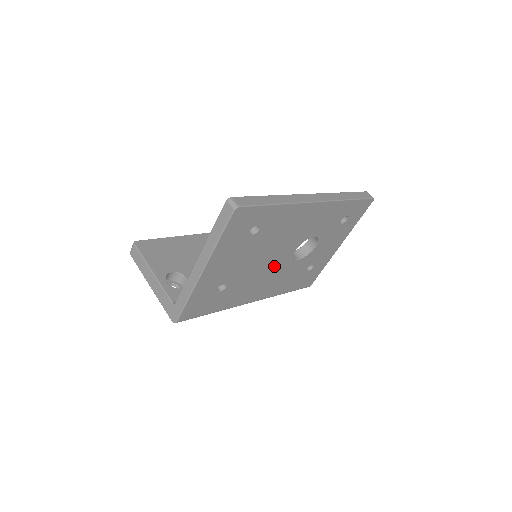
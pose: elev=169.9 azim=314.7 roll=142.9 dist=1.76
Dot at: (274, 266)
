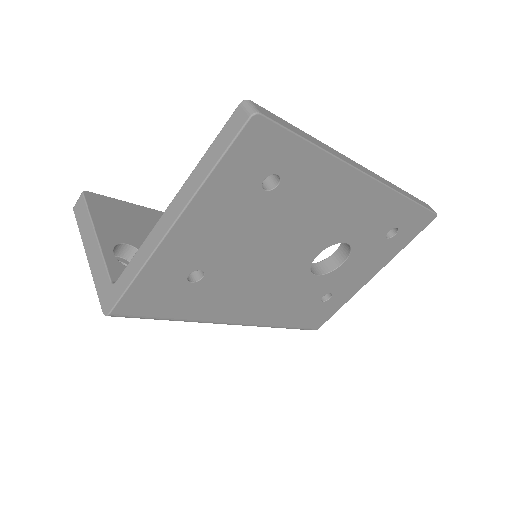
Dot at: (281, 271)
